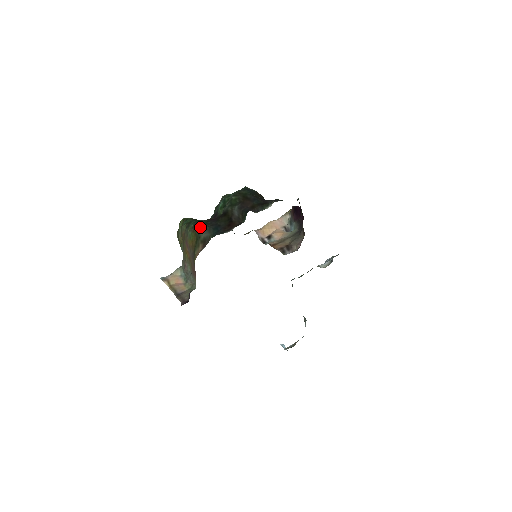
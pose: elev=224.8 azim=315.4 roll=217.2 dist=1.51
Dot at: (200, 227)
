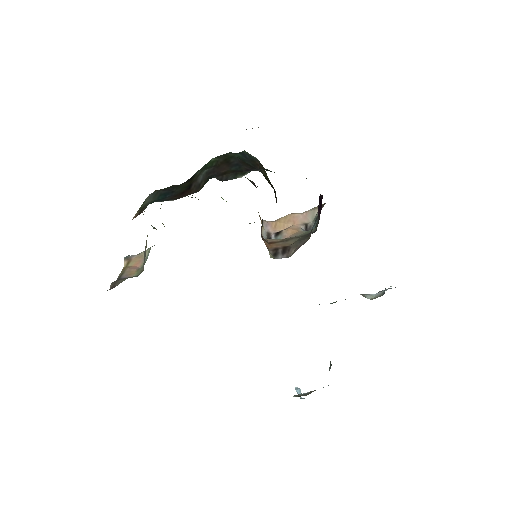
Dot at: occluded
